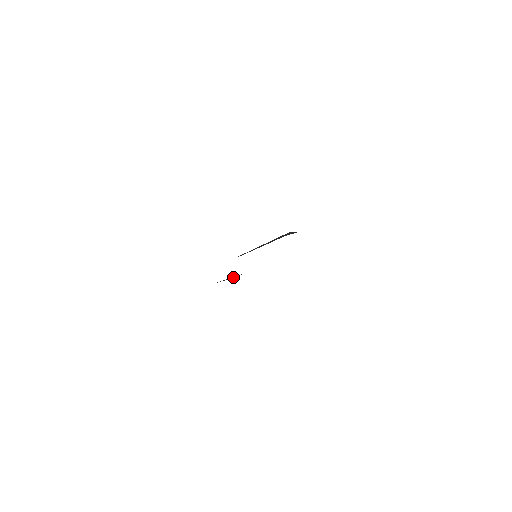
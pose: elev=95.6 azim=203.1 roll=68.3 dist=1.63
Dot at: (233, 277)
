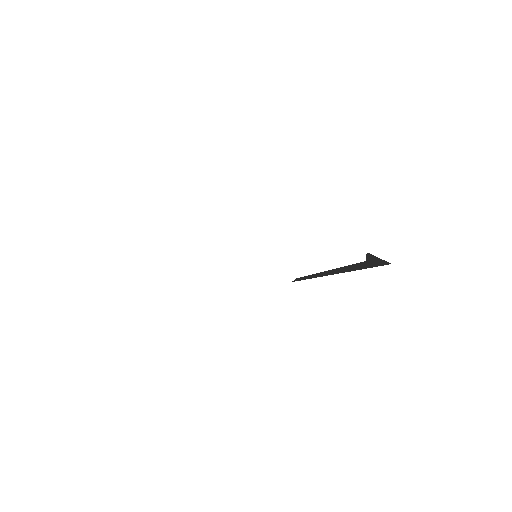
Dot at: occluded
